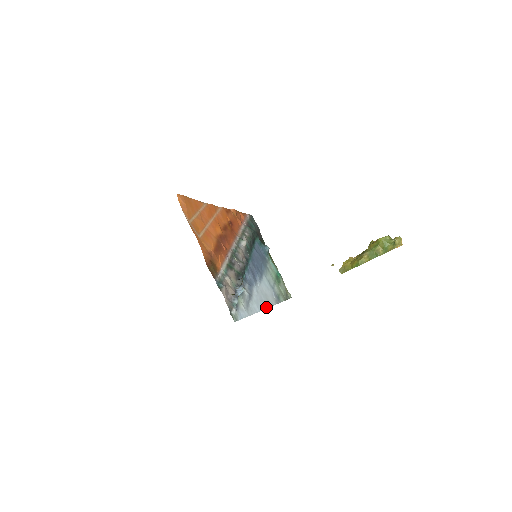
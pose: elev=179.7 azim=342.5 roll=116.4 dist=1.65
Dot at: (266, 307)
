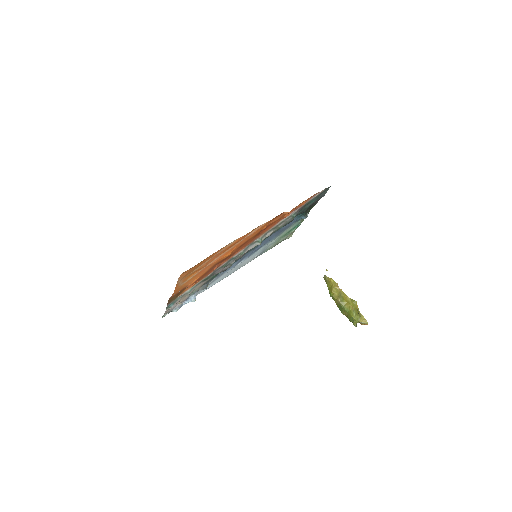
Dot at: occluded
